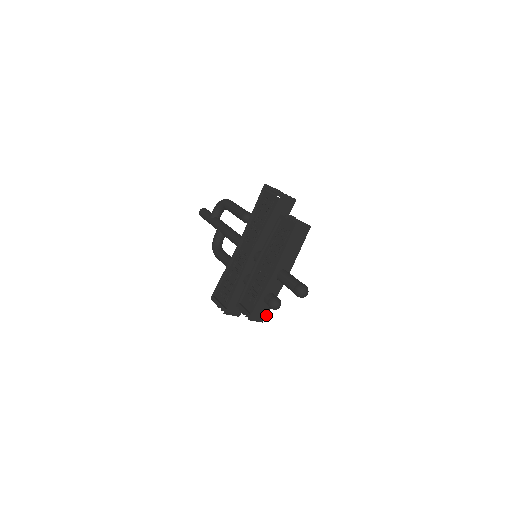
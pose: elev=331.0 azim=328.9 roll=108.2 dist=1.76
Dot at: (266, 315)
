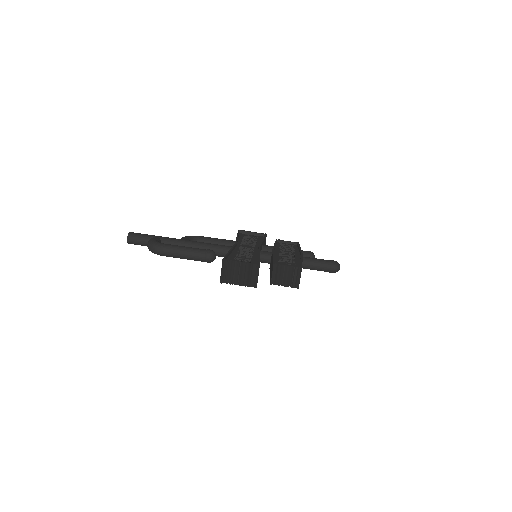
Dot at: (299, 244)
